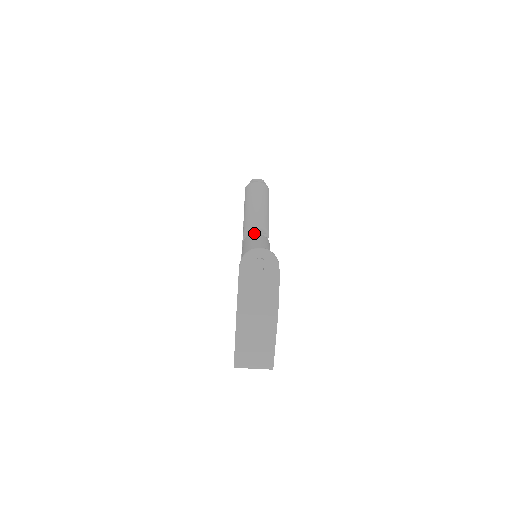
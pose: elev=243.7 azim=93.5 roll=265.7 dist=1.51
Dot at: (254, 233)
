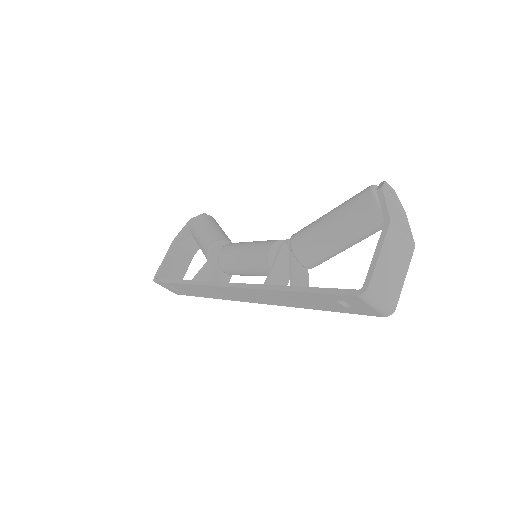
Dot at: occluded
